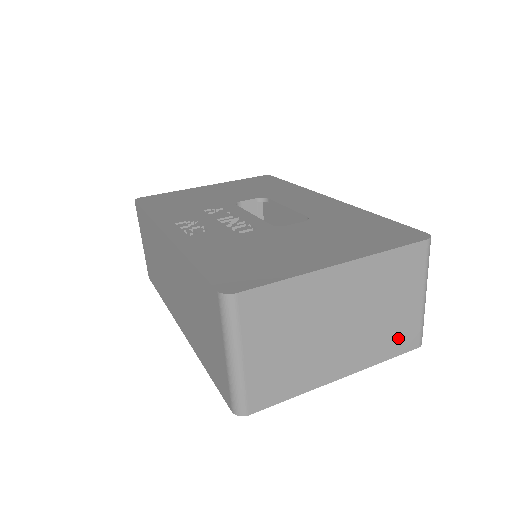
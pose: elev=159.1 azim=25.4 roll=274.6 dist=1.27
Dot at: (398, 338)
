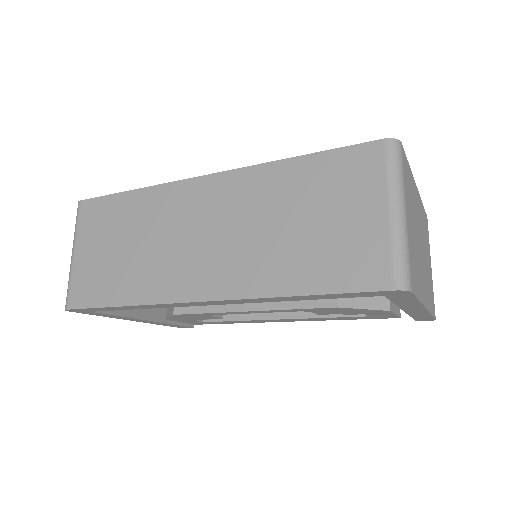
Dot at: (431, 297)
